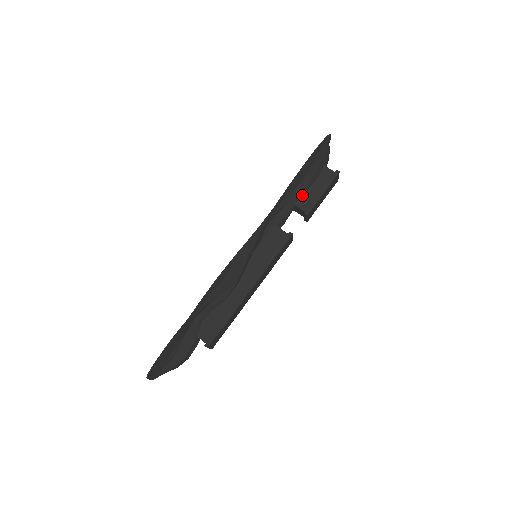
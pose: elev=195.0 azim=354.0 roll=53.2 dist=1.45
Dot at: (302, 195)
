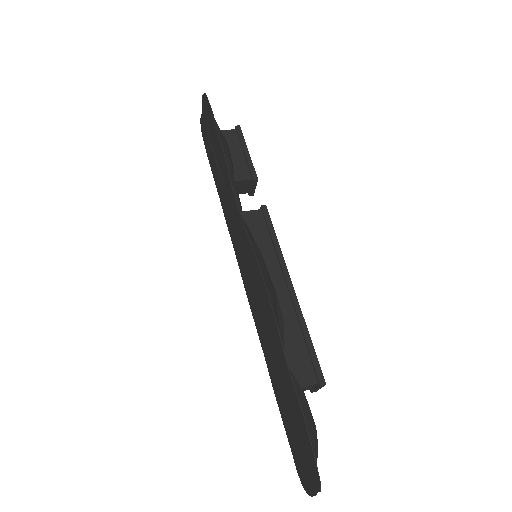
Dot at: (232, 168)
